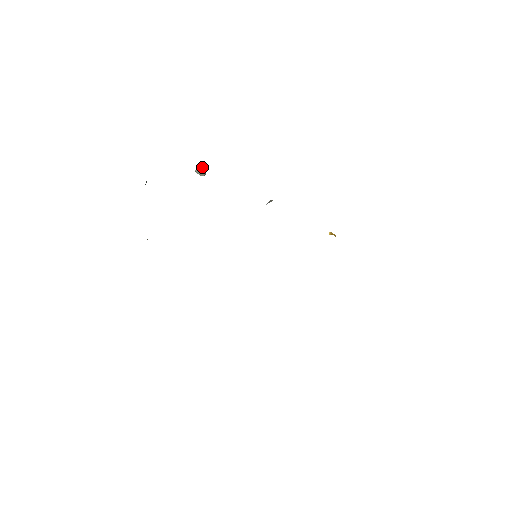
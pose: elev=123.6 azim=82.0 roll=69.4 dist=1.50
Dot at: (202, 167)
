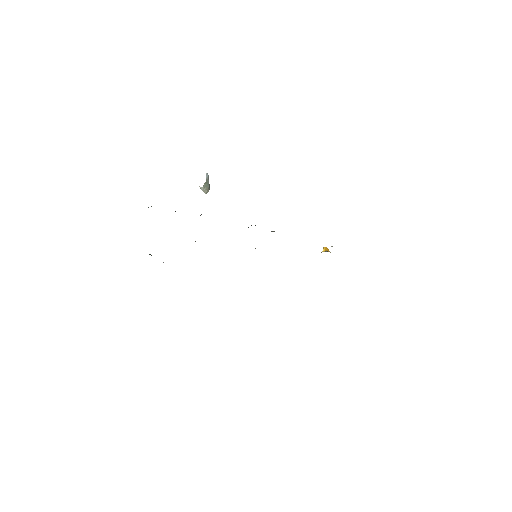
Dot at: (206, 180)
